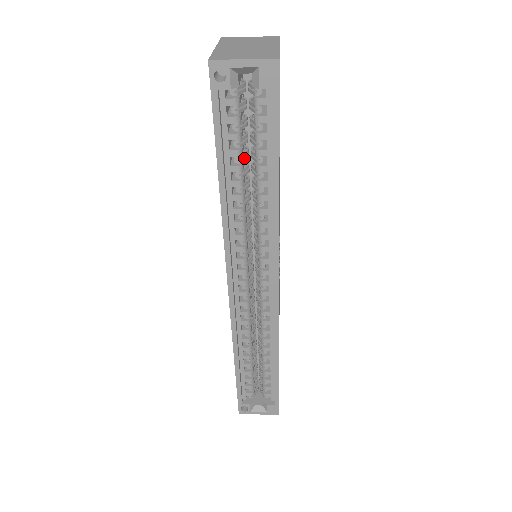
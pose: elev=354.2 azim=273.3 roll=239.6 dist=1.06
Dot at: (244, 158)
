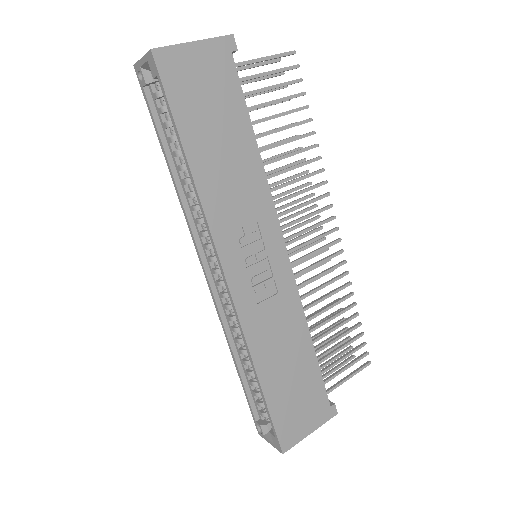
Dot at: occluded
